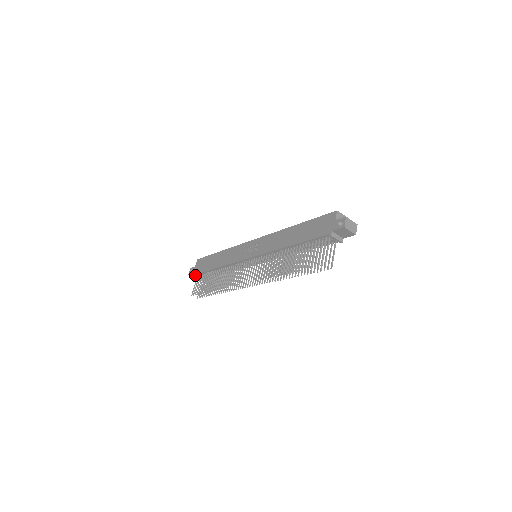
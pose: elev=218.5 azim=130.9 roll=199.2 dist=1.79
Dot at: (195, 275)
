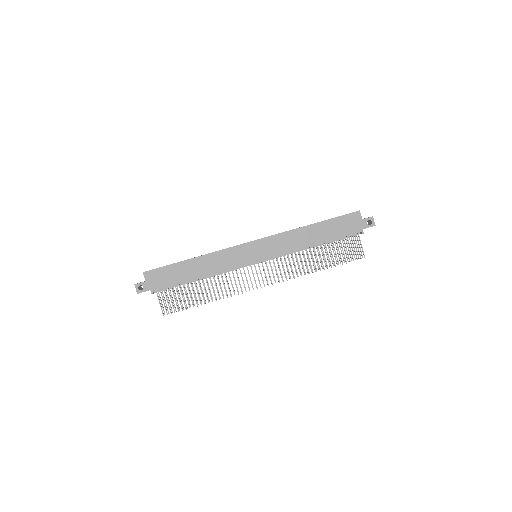
Dot at: (153, 291)
